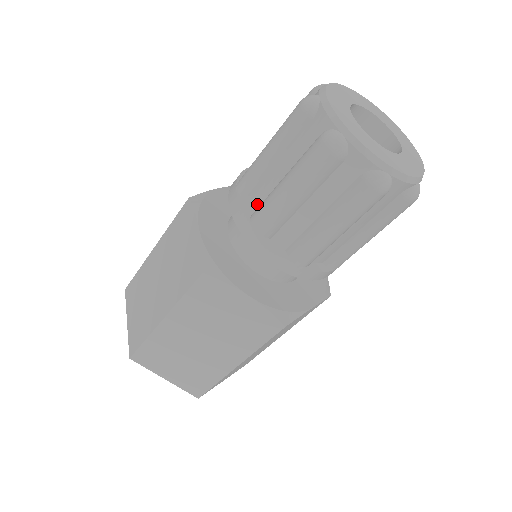
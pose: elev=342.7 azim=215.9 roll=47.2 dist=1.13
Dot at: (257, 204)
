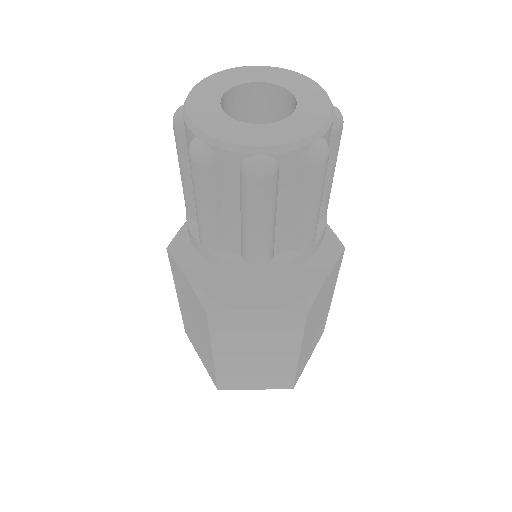
Dot at: occluded
